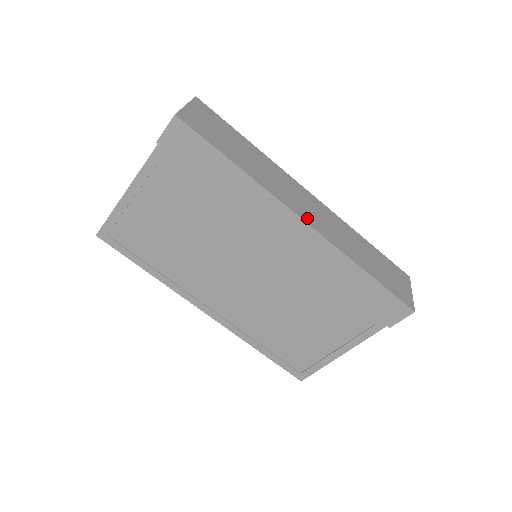
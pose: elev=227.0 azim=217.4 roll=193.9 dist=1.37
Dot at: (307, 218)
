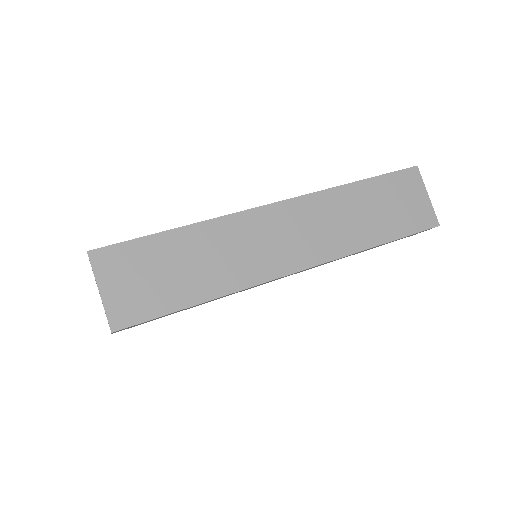
Dot at: (298, 261)
